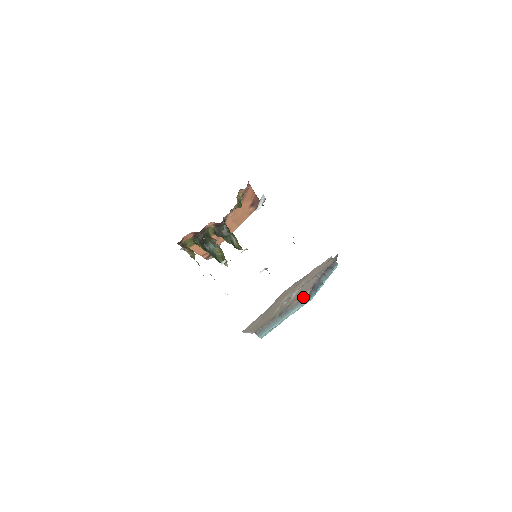
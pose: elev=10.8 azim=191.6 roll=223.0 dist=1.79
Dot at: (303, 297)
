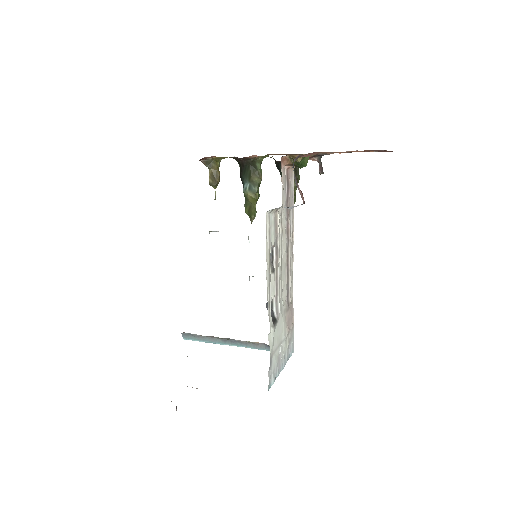
Dot at: occluded
